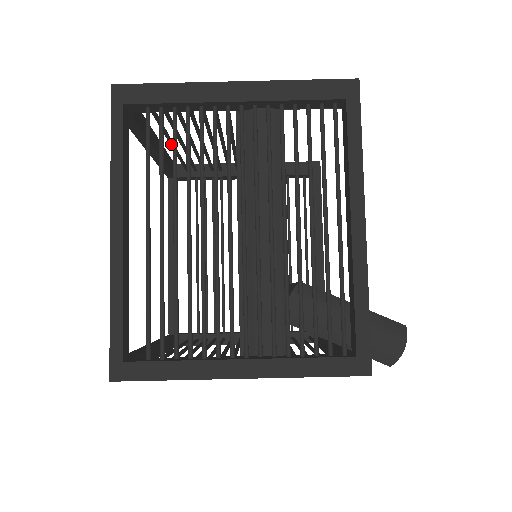
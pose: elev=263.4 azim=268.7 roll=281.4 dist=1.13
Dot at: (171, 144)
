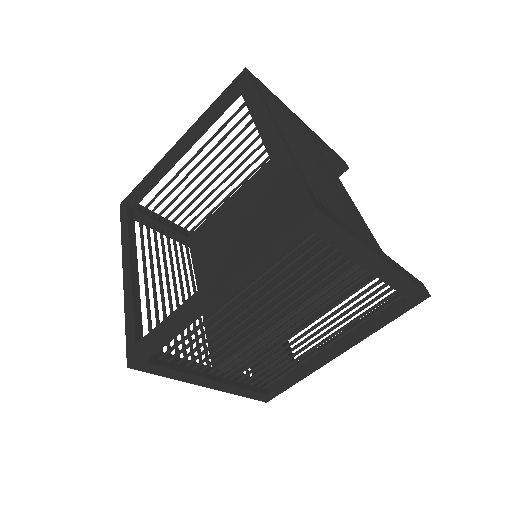
Dot at: occluded
